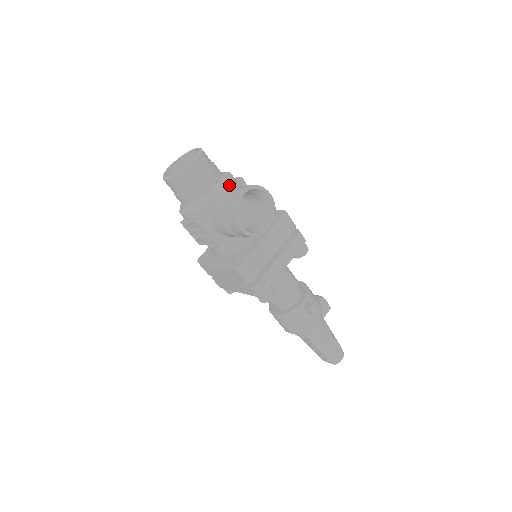
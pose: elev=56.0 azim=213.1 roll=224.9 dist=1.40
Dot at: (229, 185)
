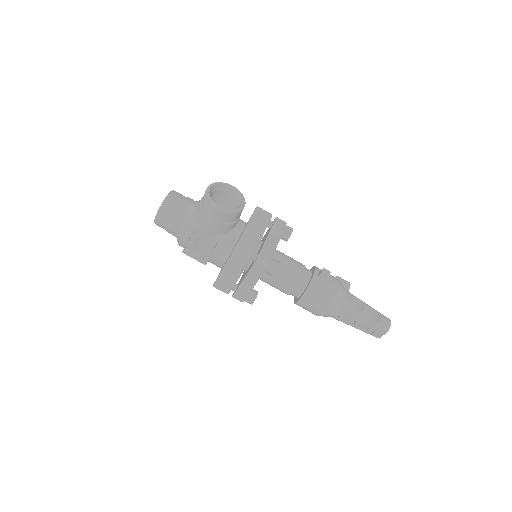
Dot at: occluded
